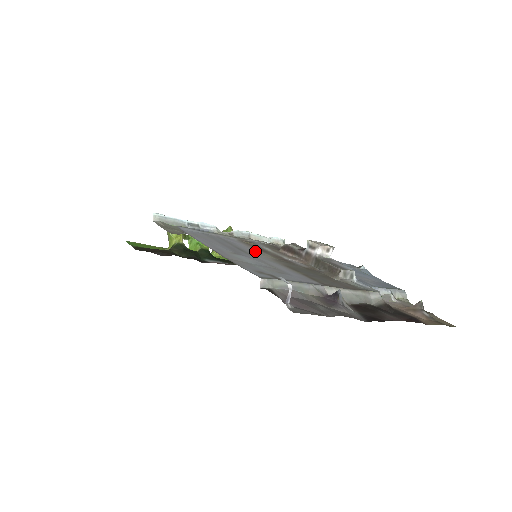
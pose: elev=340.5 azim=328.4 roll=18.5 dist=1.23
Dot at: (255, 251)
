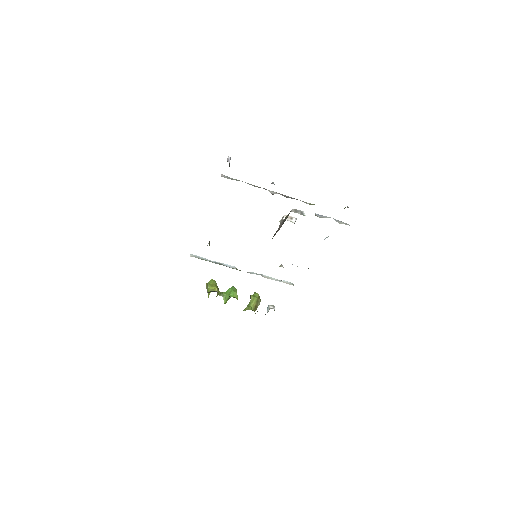
Dot at: occluded
